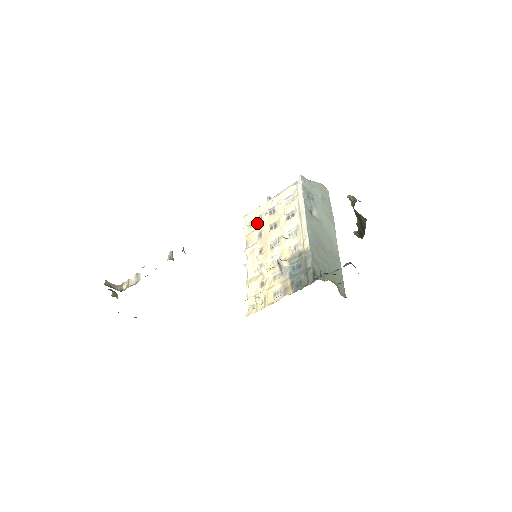
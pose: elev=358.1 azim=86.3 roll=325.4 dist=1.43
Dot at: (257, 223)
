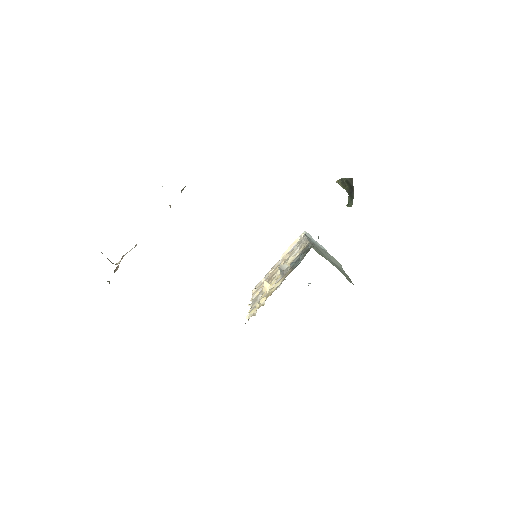
Dot at: occluded
